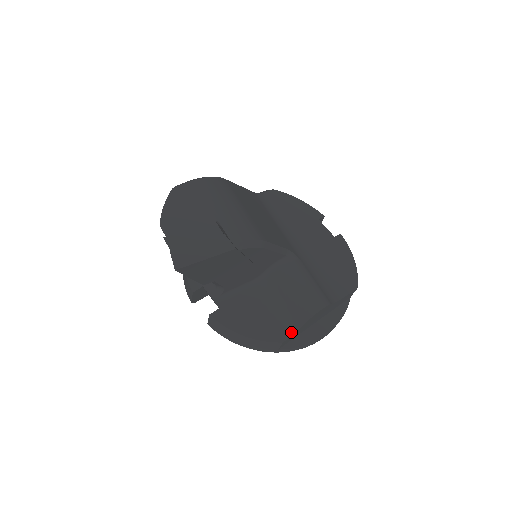
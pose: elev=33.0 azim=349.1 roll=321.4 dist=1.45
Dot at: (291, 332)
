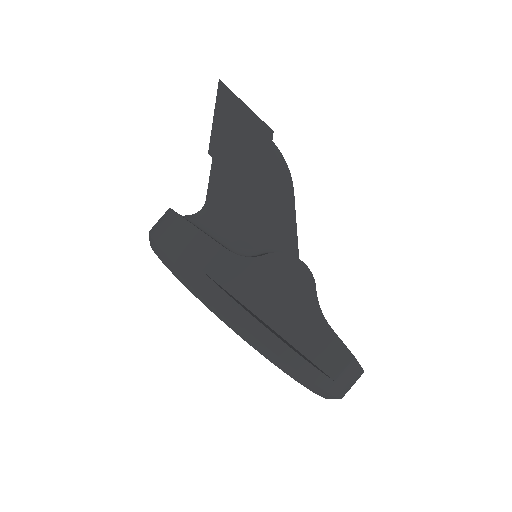
Dot at: occluded
